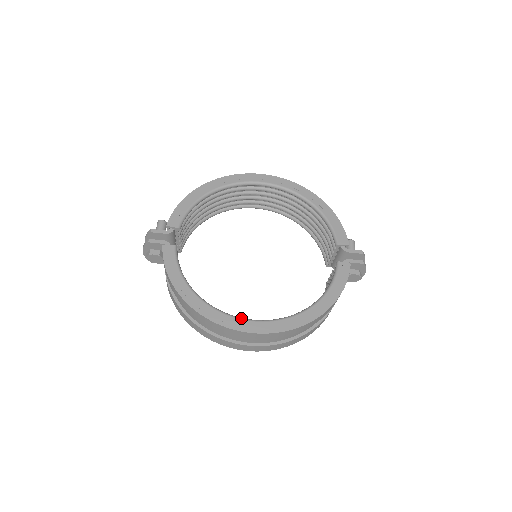
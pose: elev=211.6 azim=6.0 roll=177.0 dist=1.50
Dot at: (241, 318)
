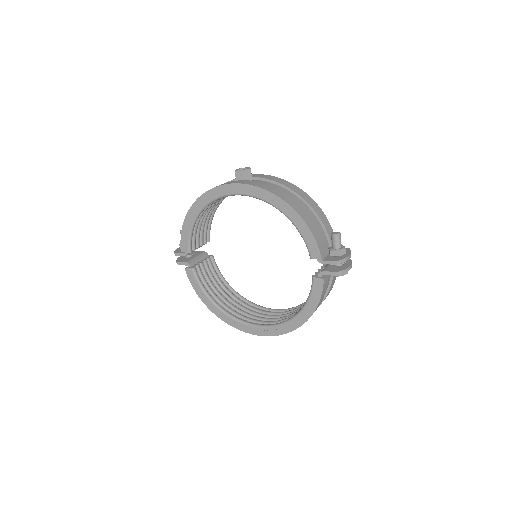
Dot at: (248, 325)
